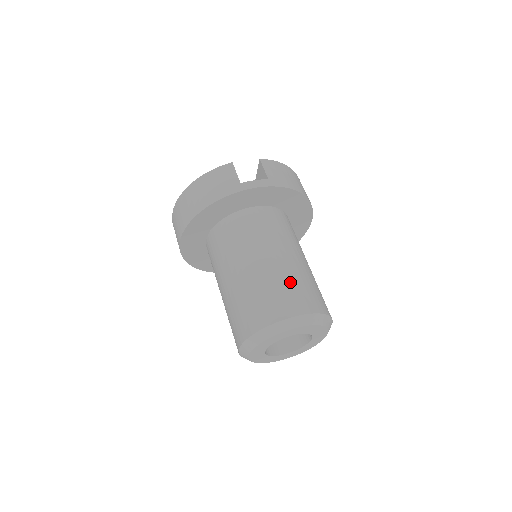
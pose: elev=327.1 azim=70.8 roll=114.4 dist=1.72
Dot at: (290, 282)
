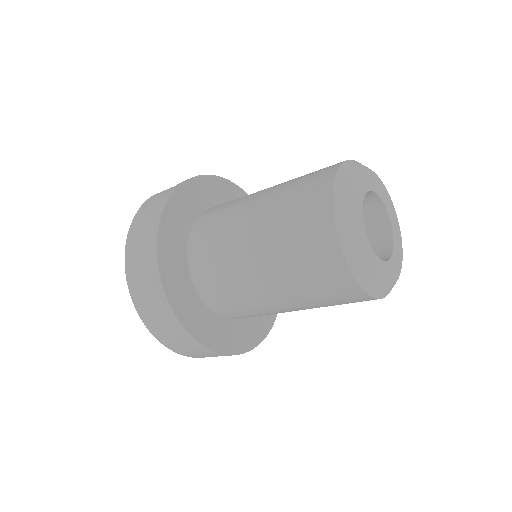
Dot at: occluded
